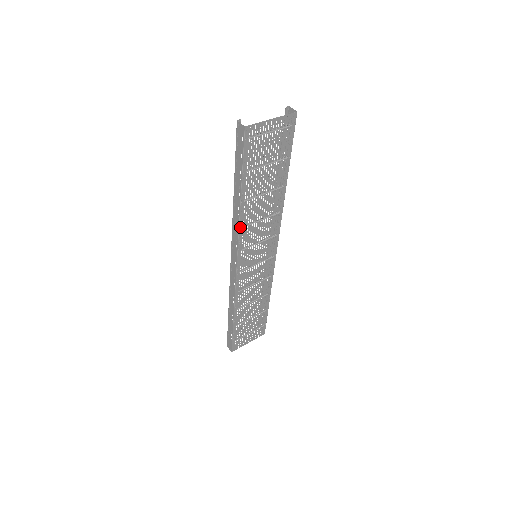
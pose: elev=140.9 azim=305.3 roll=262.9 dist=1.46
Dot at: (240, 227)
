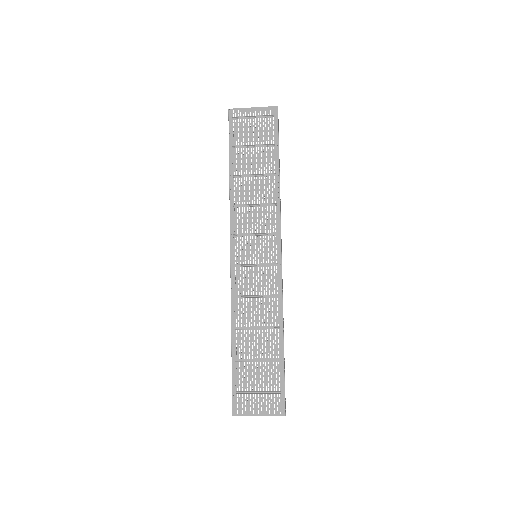
Dot at: (231, 205)
